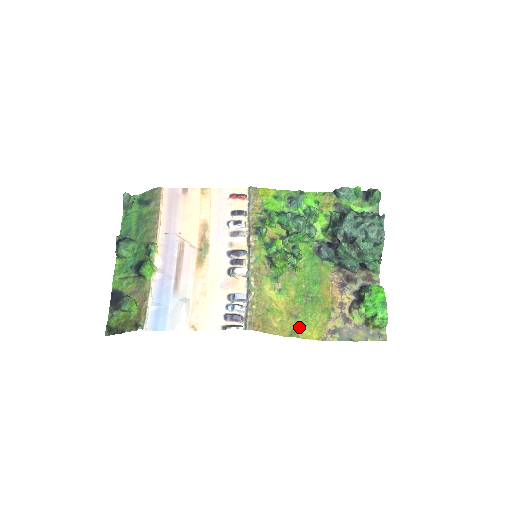
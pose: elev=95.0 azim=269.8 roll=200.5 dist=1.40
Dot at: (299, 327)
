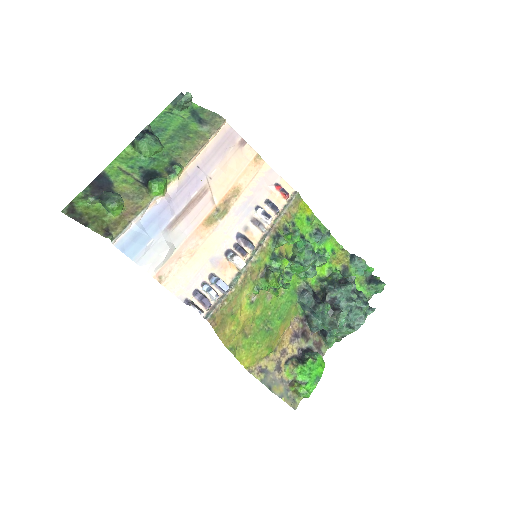
Dot at: (241, 347)
